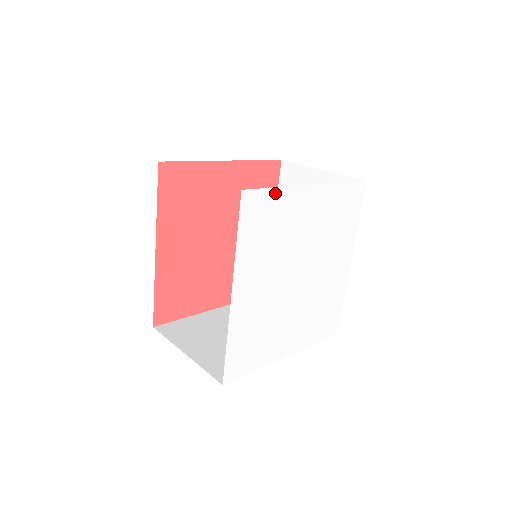
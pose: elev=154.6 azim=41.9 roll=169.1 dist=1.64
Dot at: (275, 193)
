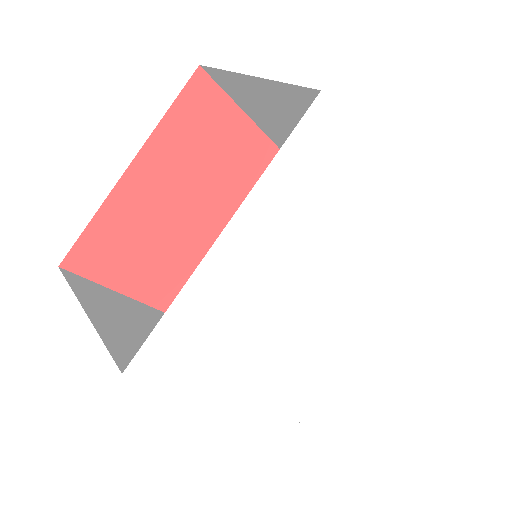
Dot at: (173, 314)
